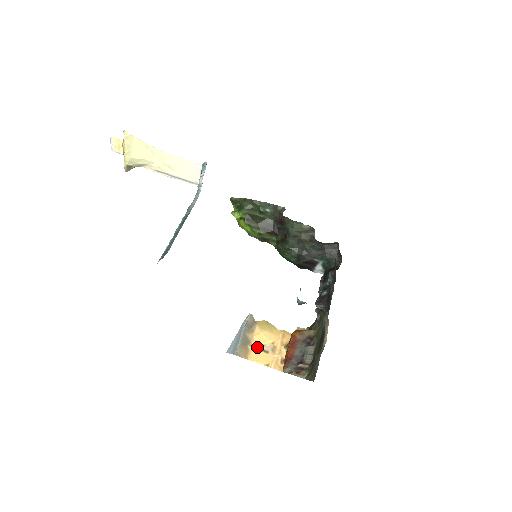
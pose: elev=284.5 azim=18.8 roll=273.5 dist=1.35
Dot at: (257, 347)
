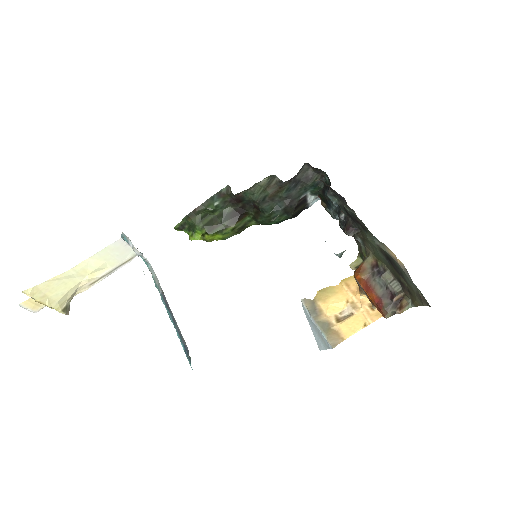
Dot at: (339, 320)
